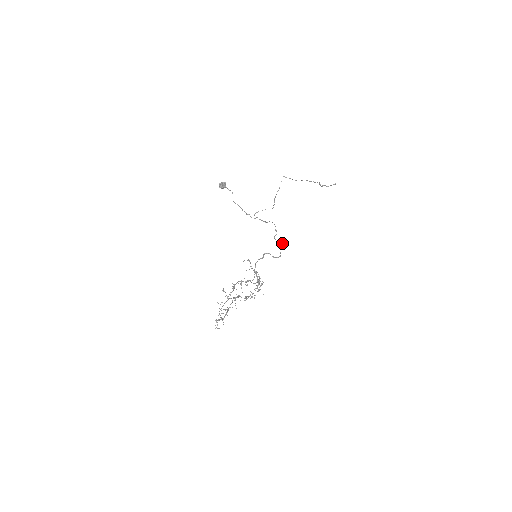
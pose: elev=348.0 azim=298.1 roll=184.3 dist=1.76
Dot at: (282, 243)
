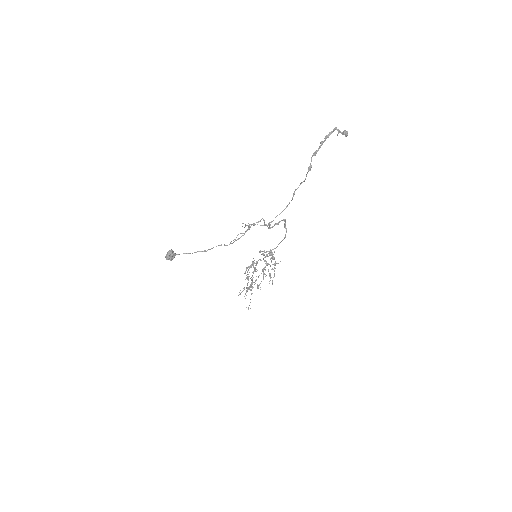
Dot at: occluded
